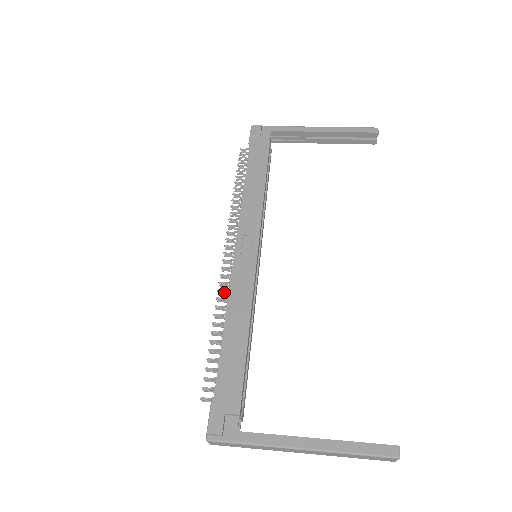
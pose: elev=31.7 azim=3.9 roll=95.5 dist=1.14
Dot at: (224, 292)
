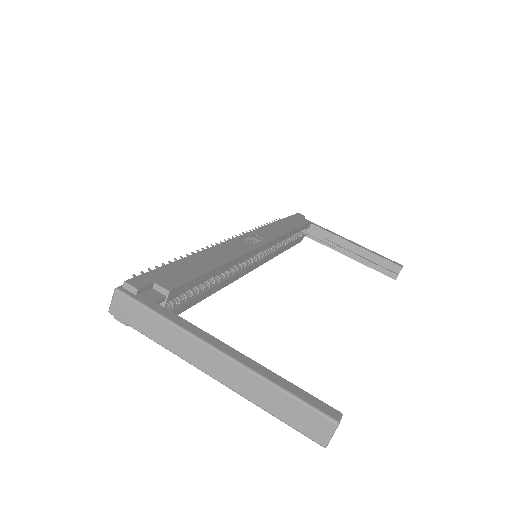
Dot at: occluded
